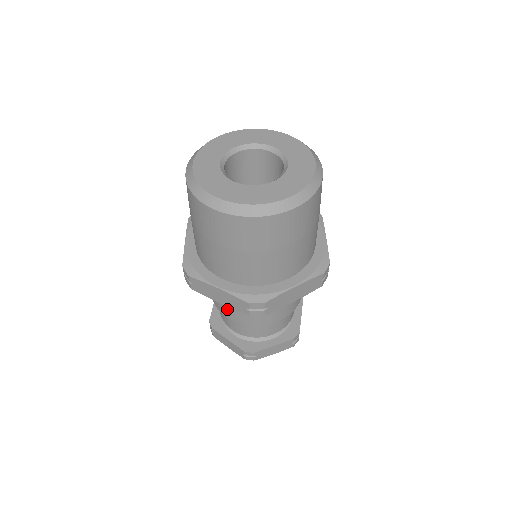
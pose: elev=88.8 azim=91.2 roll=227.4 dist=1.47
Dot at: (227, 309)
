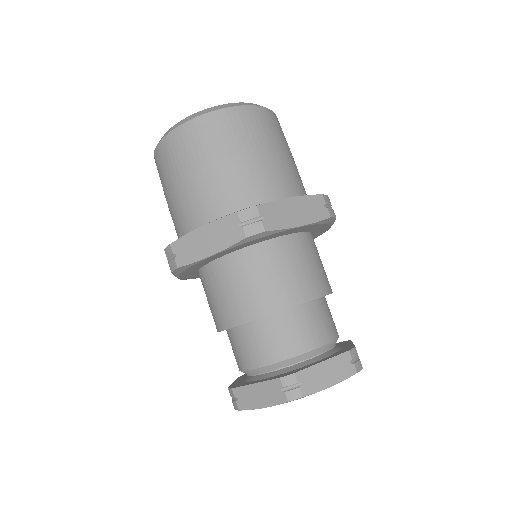
Dot at: (233, 304)
